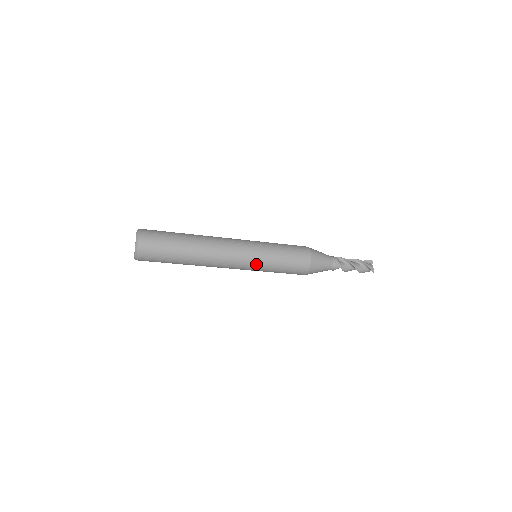
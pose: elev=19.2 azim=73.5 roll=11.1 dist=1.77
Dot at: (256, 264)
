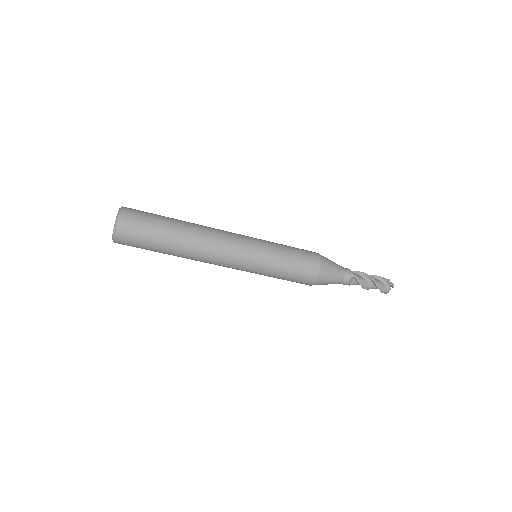
Dot at: (258, 253)
